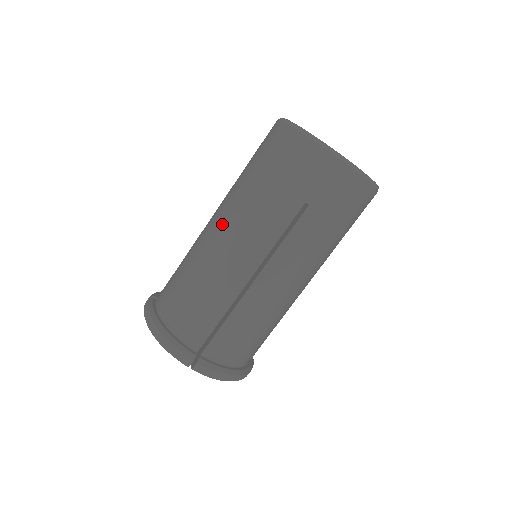
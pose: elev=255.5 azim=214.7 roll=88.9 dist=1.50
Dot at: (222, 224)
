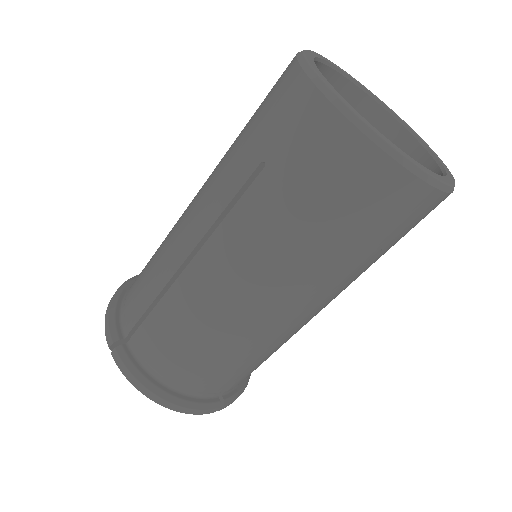
Dot at: occluded
